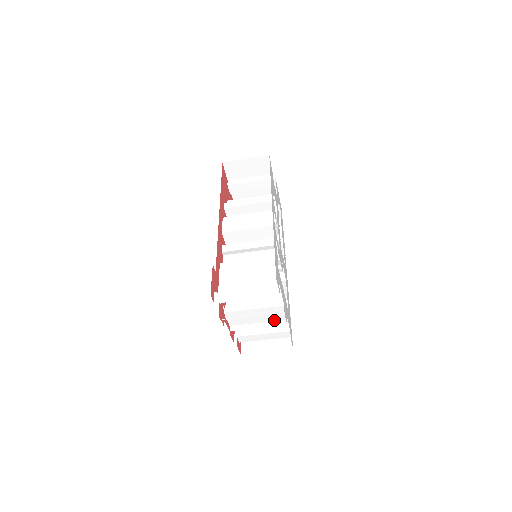
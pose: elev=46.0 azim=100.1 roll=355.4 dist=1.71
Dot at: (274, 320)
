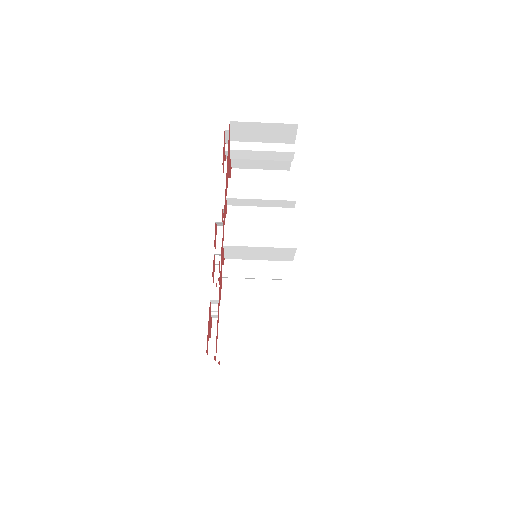
Dot at: occluded
